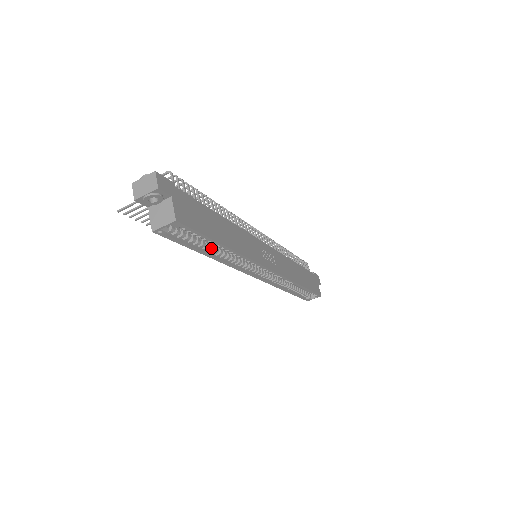
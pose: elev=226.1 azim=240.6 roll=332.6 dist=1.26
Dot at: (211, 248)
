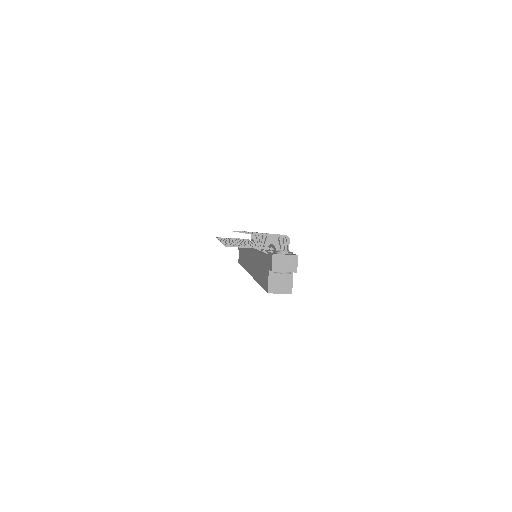
Dot at: occluded
